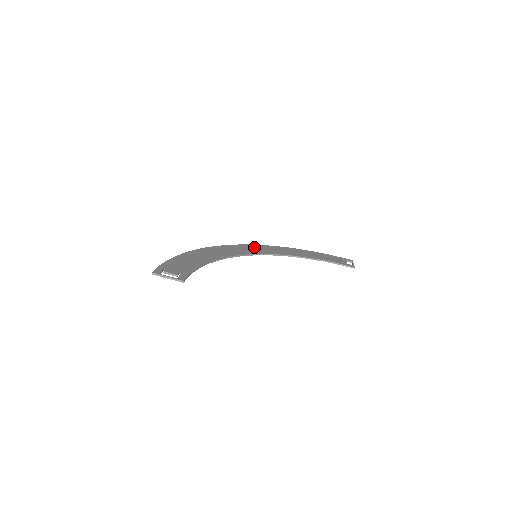
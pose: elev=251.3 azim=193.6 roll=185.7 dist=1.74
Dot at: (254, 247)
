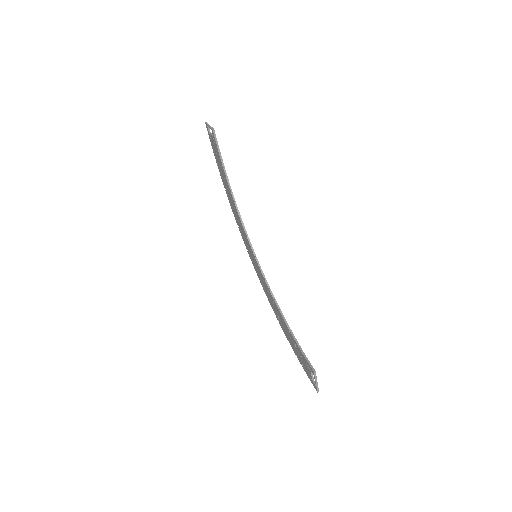
Dot at: occluded
